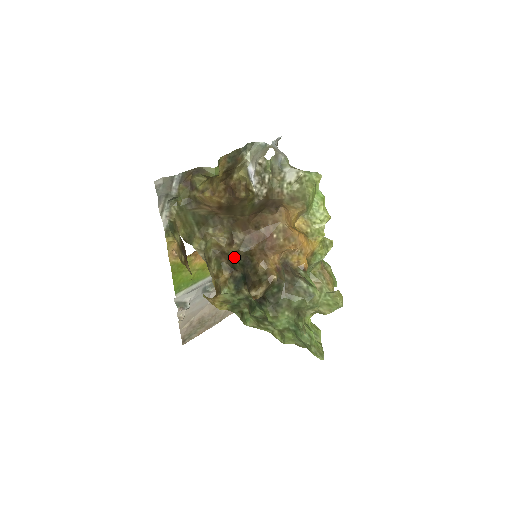
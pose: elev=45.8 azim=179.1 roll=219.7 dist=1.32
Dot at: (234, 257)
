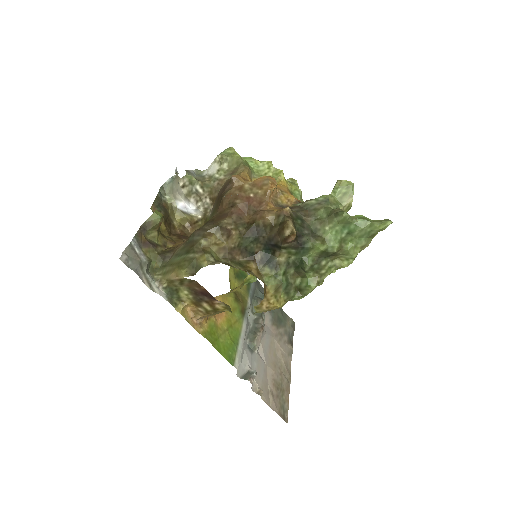
Dot at: (243, 243)
